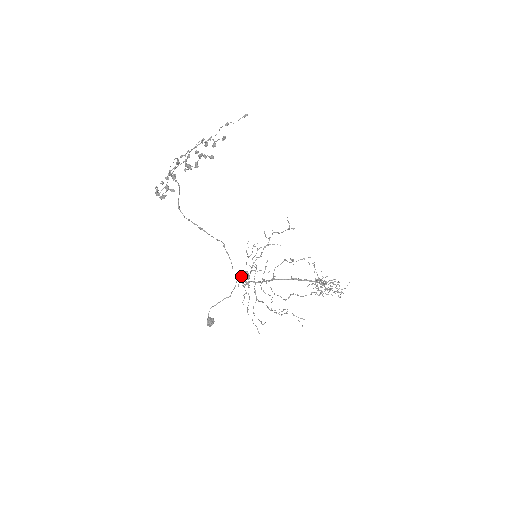
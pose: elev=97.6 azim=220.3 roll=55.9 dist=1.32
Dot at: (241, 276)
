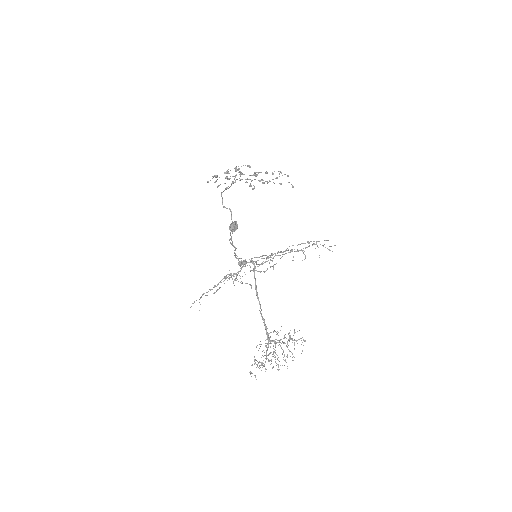
Dot at: (201, 297)
